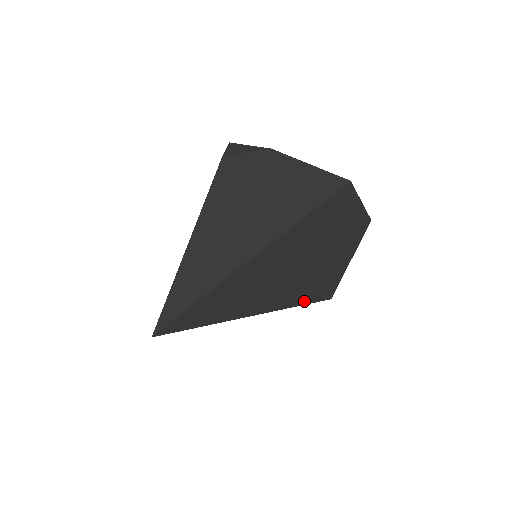
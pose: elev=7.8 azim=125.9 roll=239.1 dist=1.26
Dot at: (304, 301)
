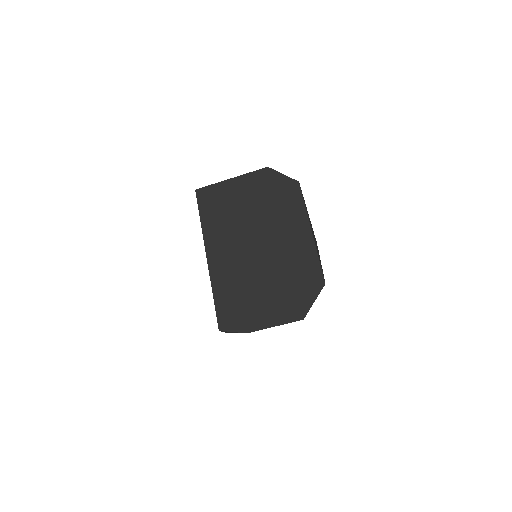
Dot at: occluded
